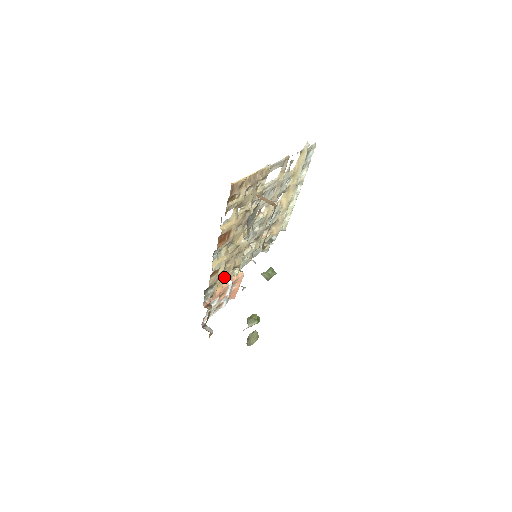
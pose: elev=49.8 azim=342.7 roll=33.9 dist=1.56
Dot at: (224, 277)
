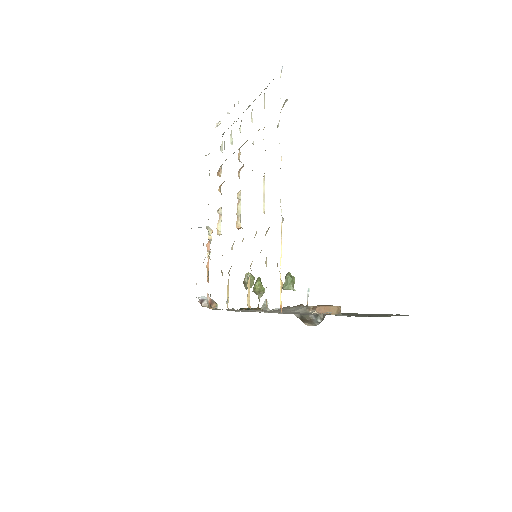
Dot at: occluded
